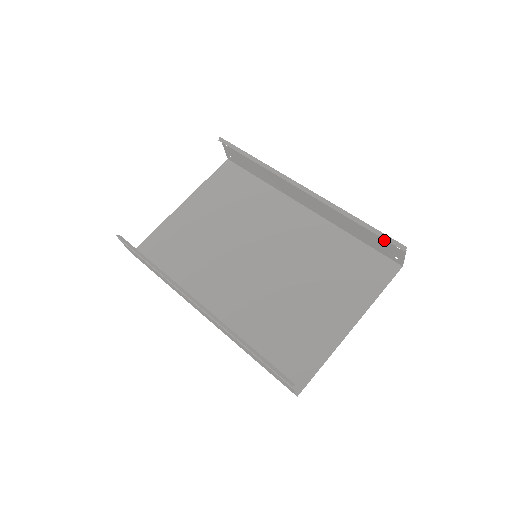
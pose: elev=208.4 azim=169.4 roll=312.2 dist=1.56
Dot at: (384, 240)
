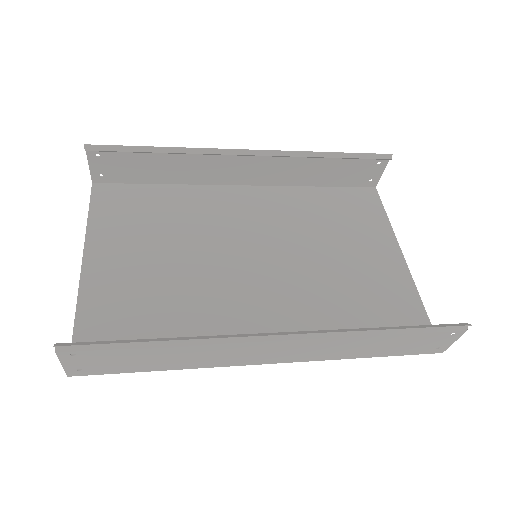
Dot at: (362, 163)
